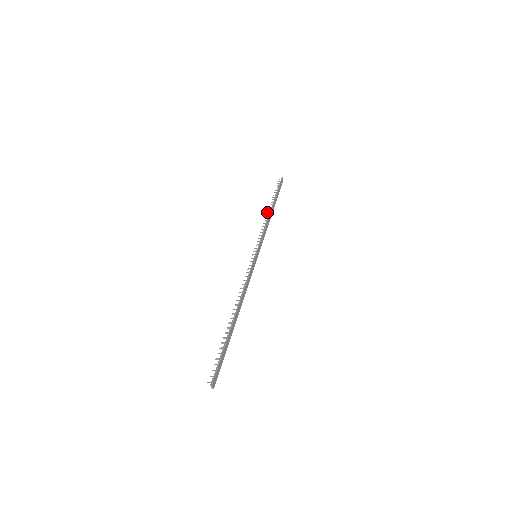
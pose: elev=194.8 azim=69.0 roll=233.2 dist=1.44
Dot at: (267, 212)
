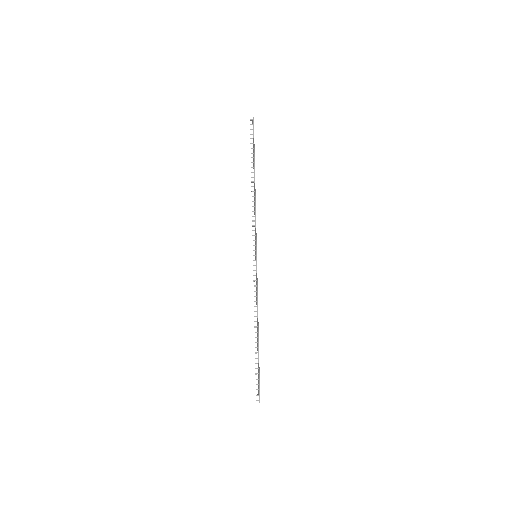
Dot at: (251, 186)
